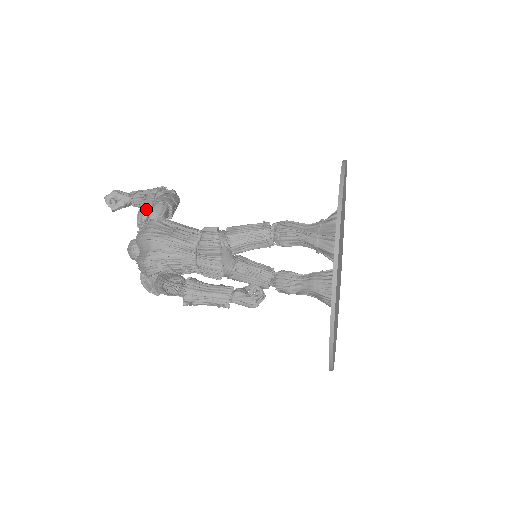
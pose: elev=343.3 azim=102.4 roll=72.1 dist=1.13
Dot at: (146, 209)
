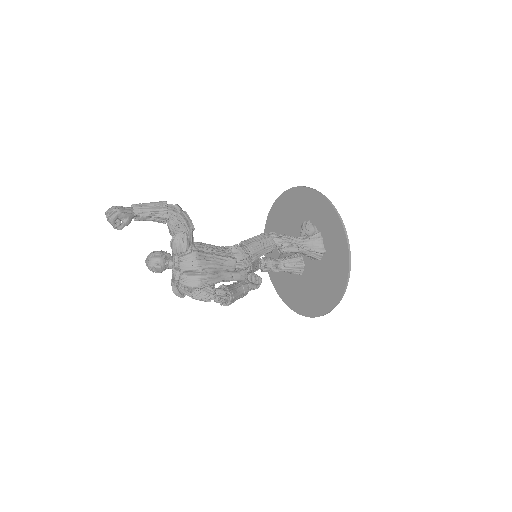
Dot at: (187, 243)
